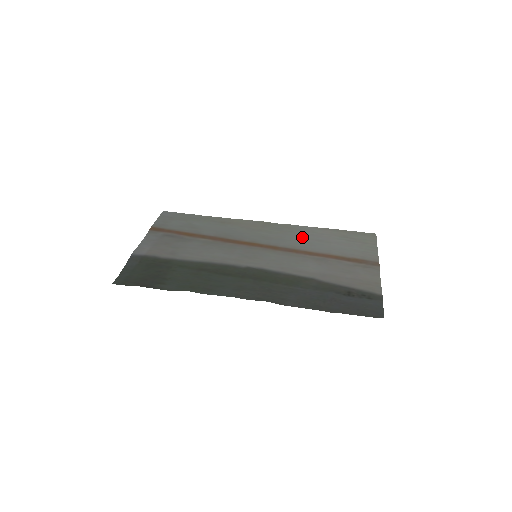
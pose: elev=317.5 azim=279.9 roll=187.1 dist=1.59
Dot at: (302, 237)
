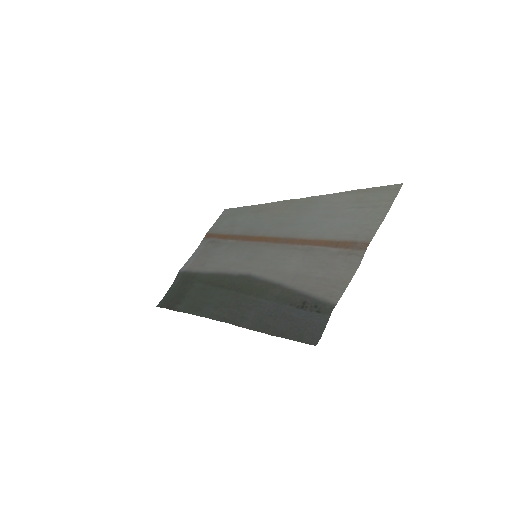
Dot at: (312, 215)
